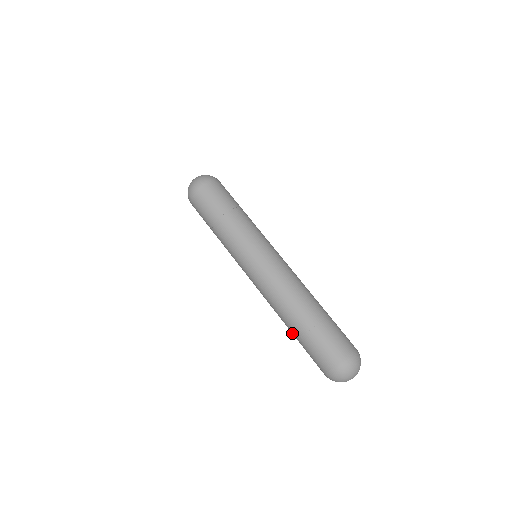
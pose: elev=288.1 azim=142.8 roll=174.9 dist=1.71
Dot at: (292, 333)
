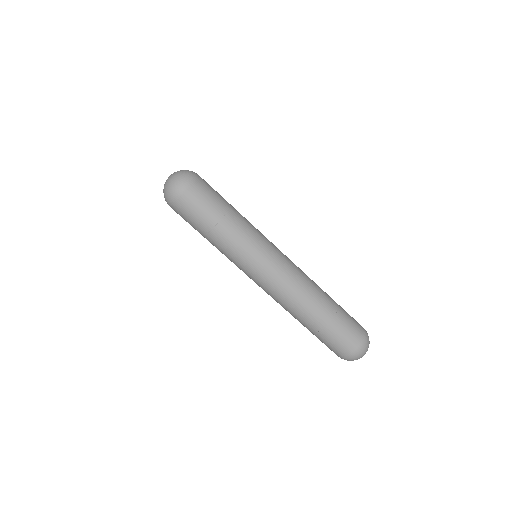
Dot at: (306, 327)
